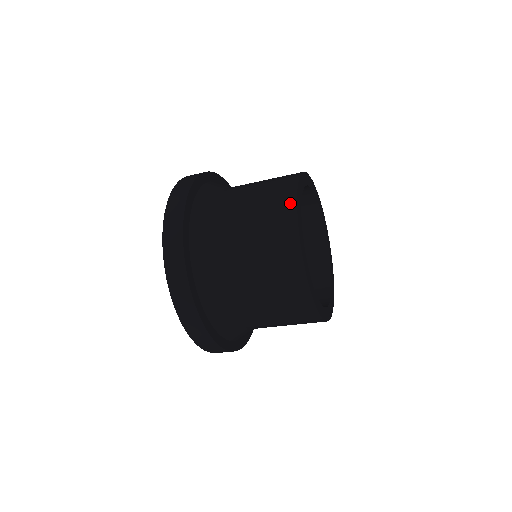
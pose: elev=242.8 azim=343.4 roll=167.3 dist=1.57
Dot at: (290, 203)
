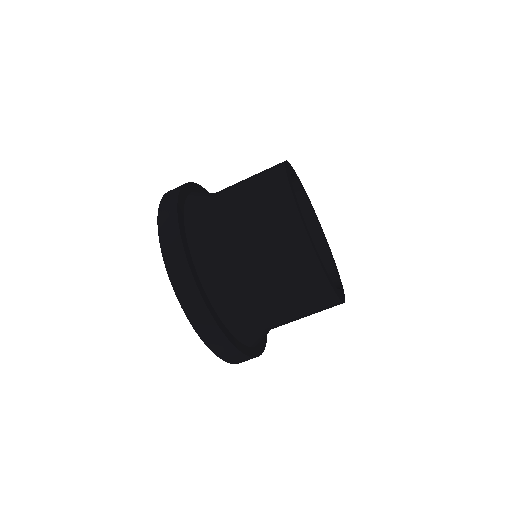
Dot at: (294, 221)
